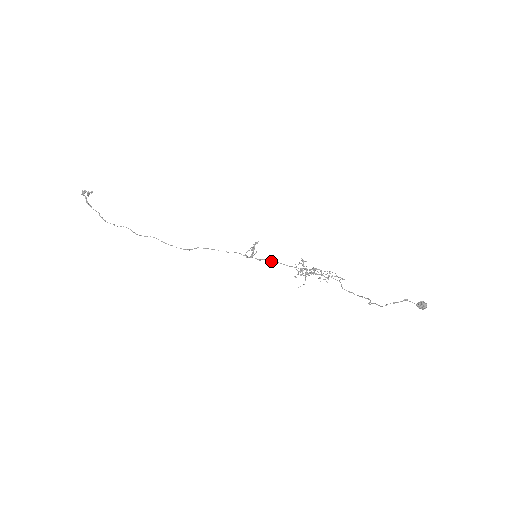
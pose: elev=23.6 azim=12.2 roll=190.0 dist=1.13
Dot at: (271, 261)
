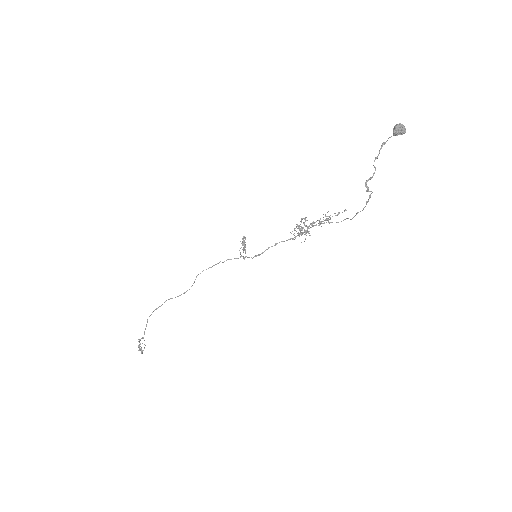
Dot at: occluded
